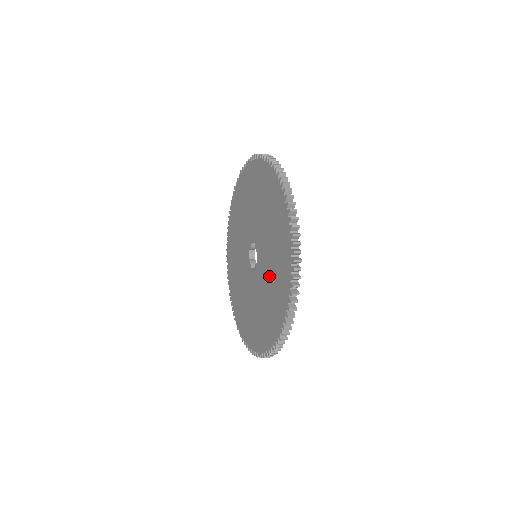
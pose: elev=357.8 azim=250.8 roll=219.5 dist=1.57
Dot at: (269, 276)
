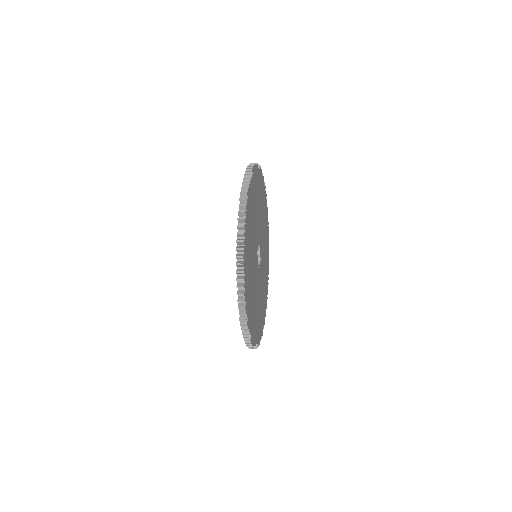
Dot at: occluded
